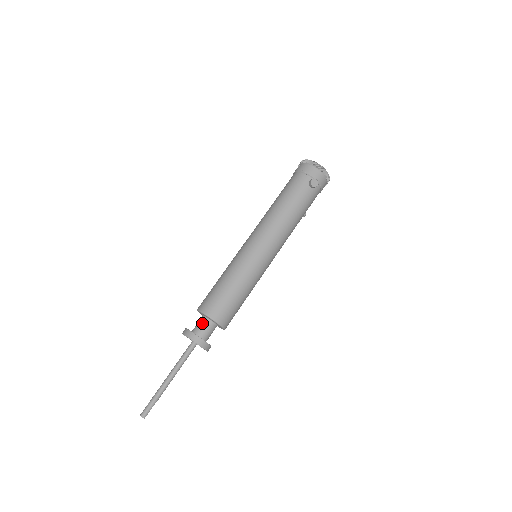
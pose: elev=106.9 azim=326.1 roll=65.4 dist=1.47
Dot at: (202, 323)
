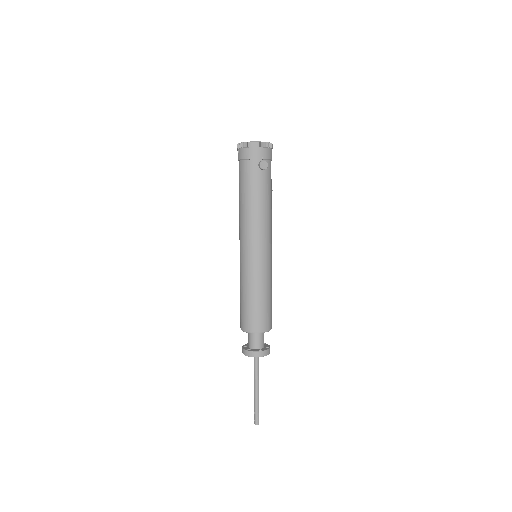
Dot at: (252, 338)
